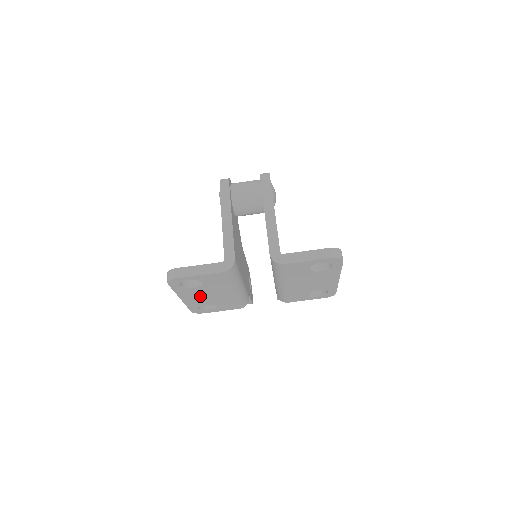
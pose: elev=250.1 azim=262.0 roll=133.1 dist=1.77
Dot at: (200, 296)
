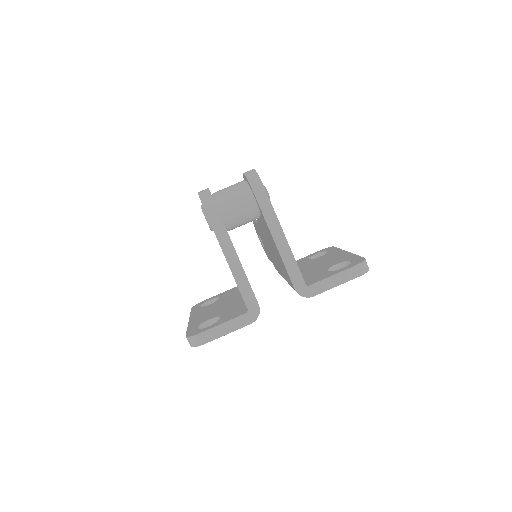
Dot at: occluded
